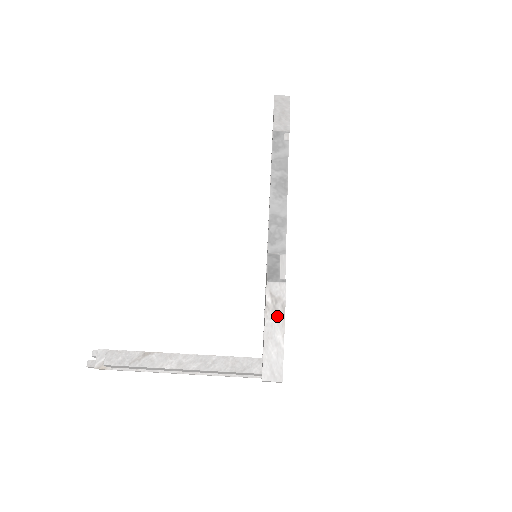
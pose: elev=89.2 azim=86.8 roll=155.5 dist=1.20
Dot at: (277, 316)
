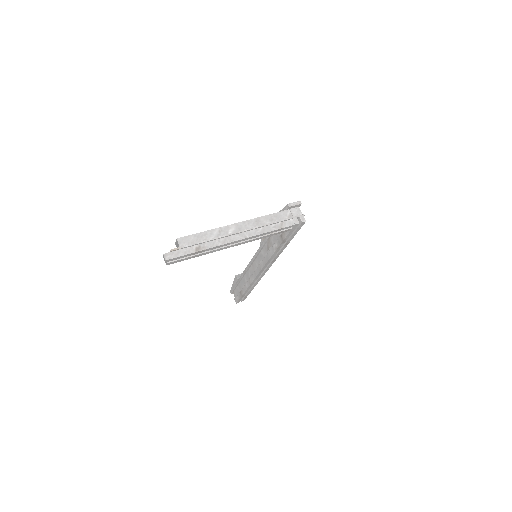
Dot at: occluded
